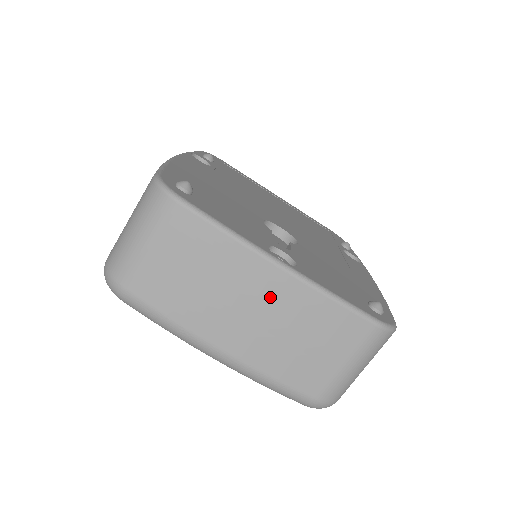
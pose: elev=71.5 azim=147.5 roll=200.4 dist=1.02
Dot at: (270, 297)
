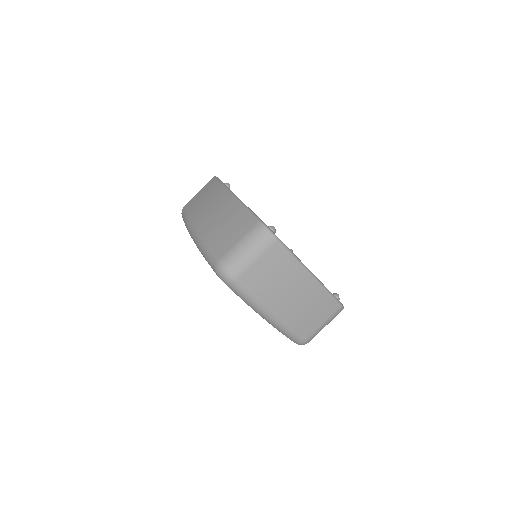
Dot at: (304, 290)
